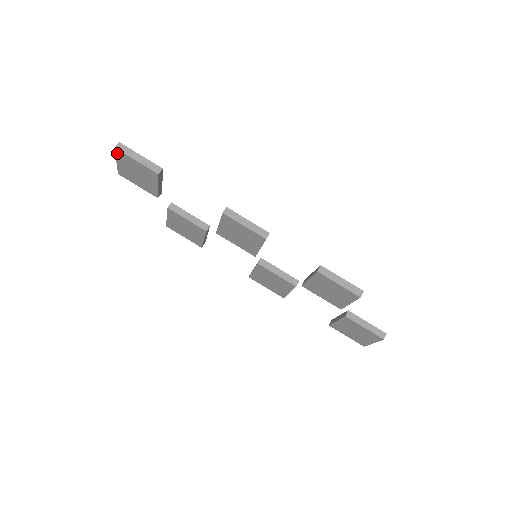
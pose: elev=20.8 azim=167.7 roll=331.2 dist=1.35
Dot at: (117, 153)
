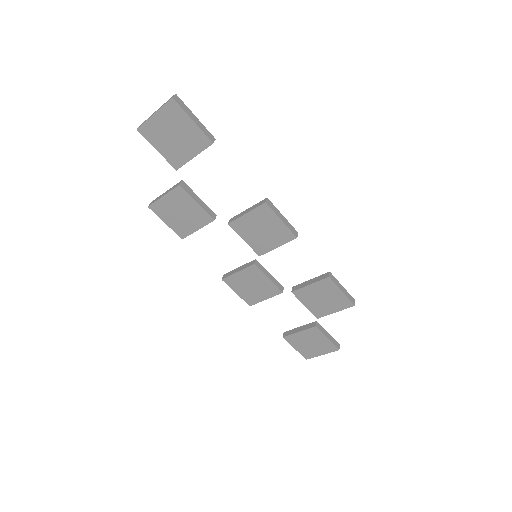
Dot at: (169, 104)
